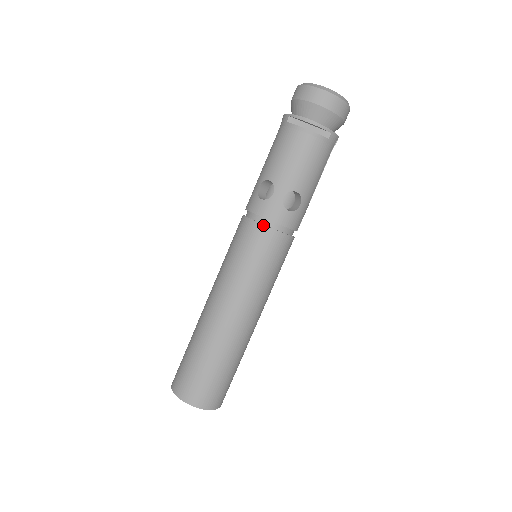
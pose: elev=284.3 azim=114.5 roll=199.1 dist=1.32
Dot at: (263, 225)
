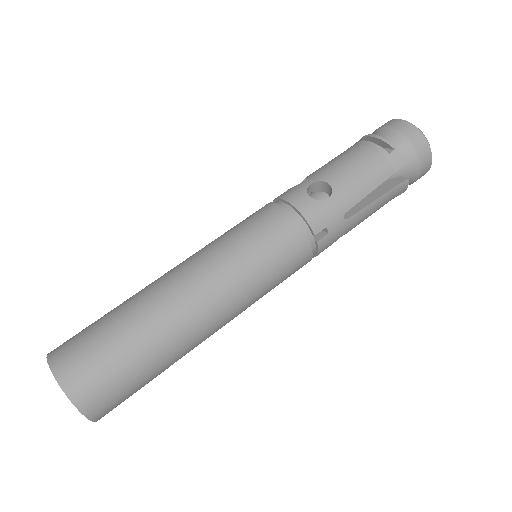
Dot at: (274, 203)
